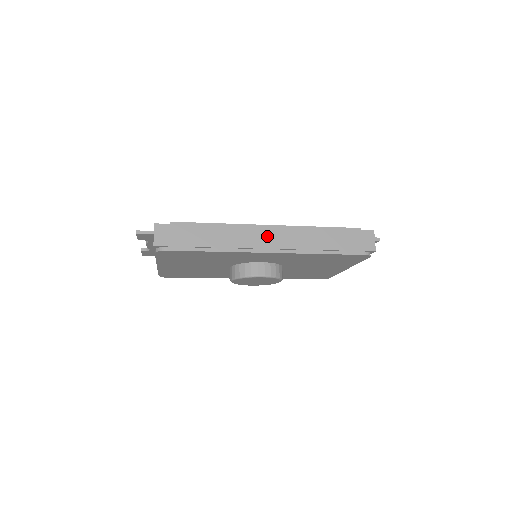
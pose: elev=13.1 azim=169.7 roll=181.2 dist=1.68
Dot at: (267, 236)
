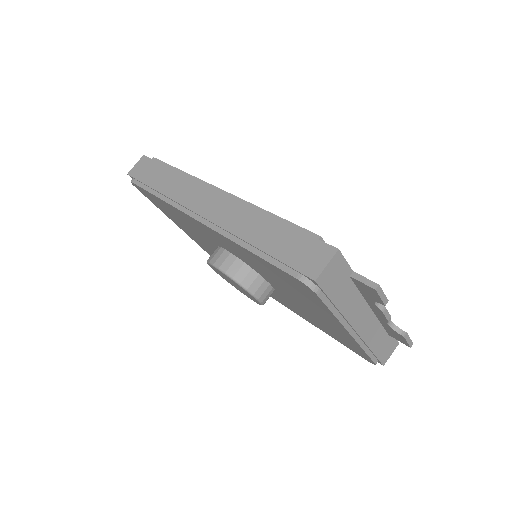
Dot at: (208, 200)
